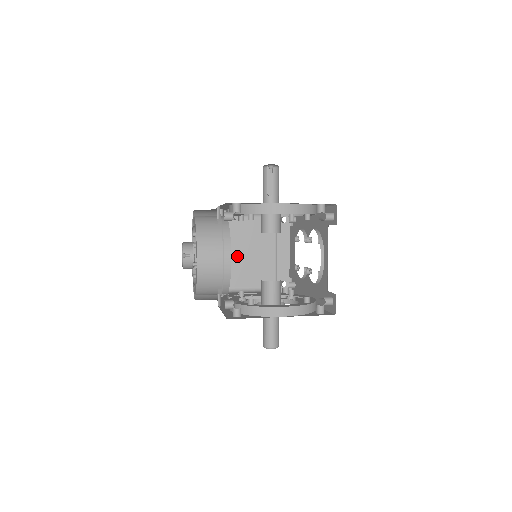
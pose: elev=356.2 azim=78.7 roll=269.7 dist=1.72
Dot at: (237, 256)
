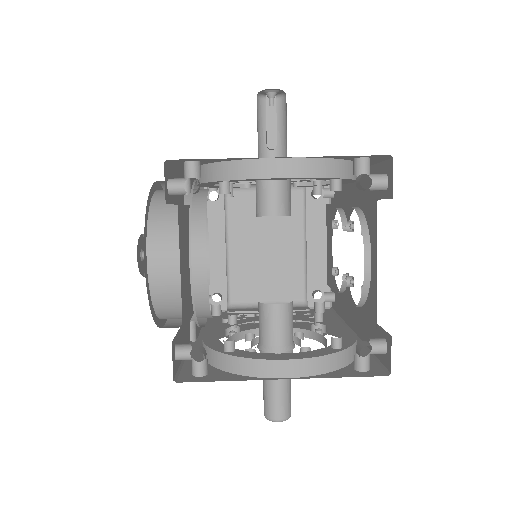
Dot at: (242, 252)
